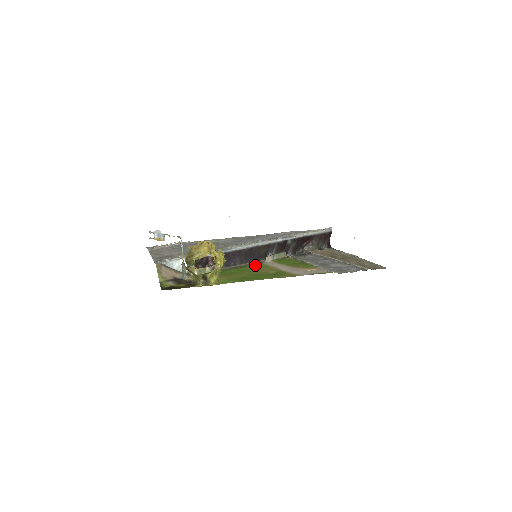
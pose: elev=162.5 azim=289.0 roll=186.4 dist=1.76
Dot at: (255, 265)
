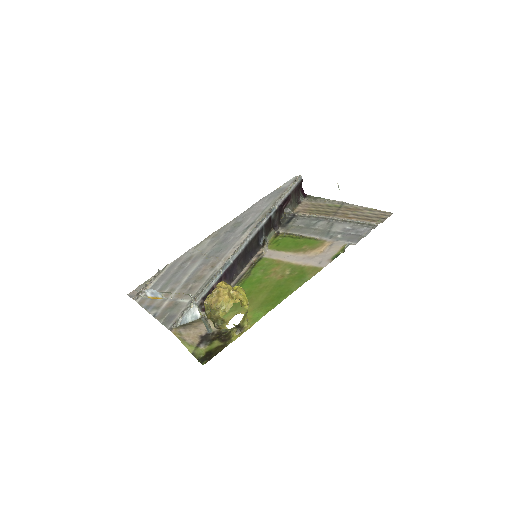
Dot at: (259, 266)
